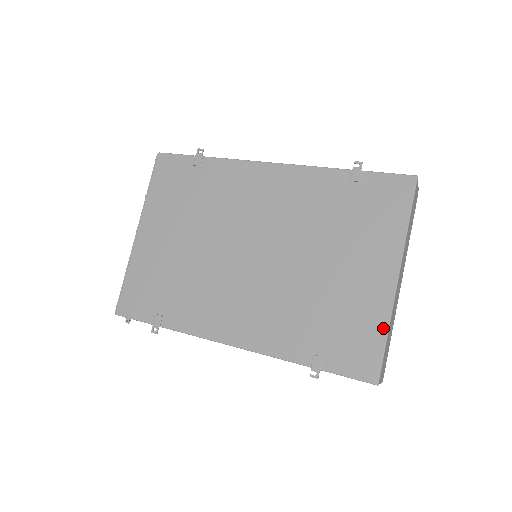
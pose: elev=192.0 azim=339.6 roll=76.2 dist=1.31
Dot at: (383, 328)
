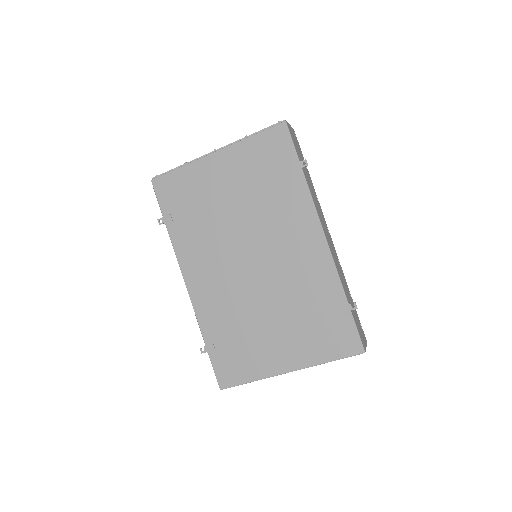
Dot at: (253, 378)
